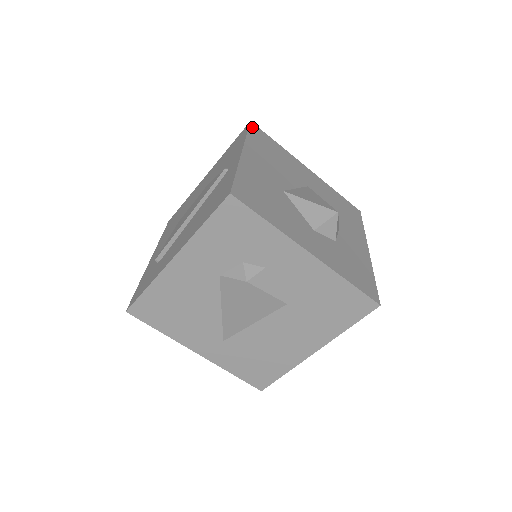
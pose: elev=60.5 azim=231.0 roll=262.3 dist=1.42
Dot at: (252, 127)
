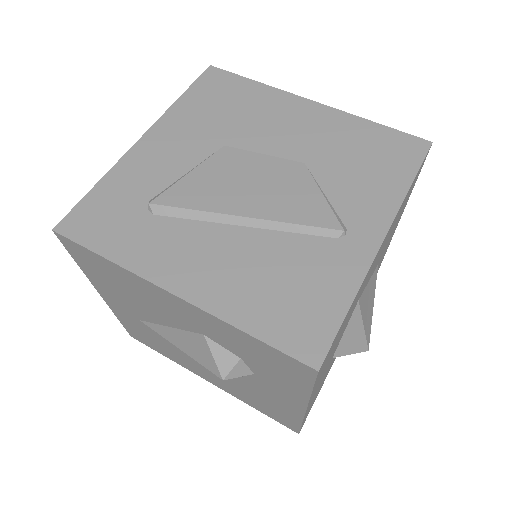
Dot at: occluded
